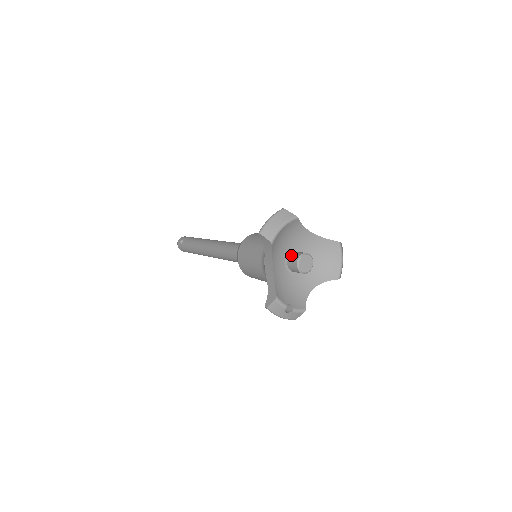
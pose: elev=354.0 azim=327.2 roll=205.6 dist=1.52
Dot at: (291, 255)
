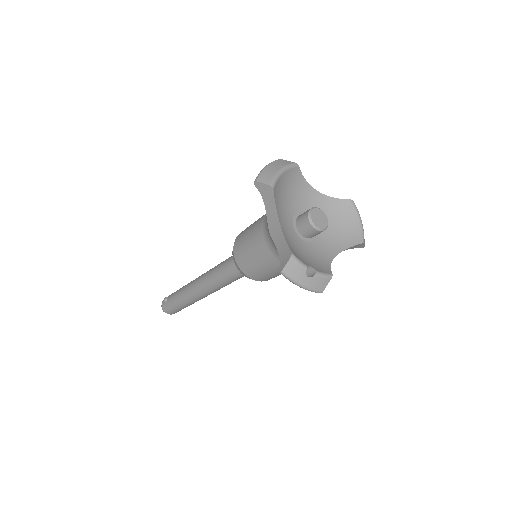
Dot at: (299, 216)
